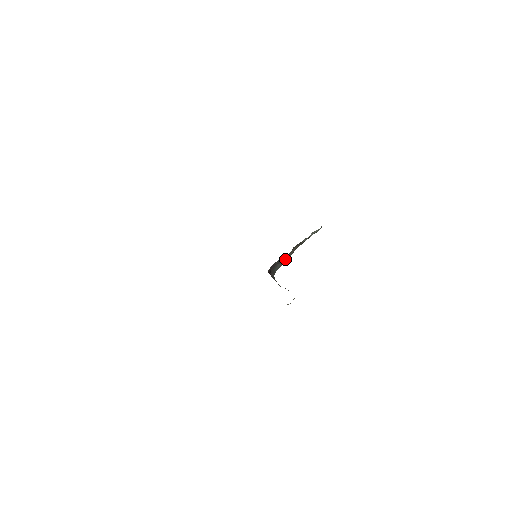
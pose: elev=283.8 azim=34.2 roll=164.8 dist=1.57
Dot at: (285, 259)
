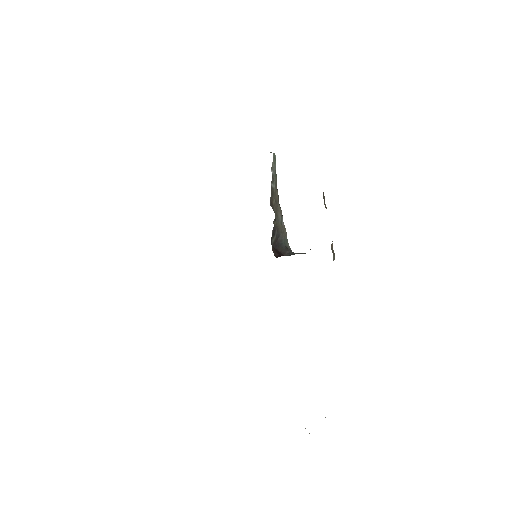
Dot at: (280, 224)
